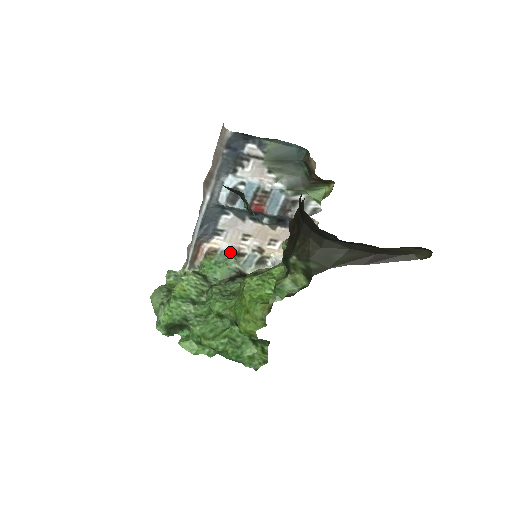
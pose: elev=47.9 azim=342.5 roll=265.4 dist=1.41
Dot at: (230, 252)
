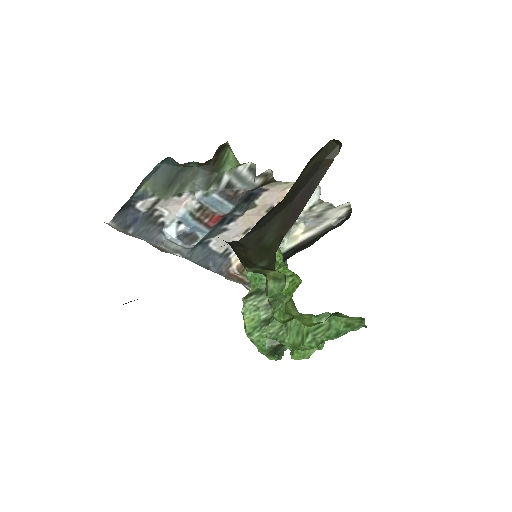
Dot at: occluded
